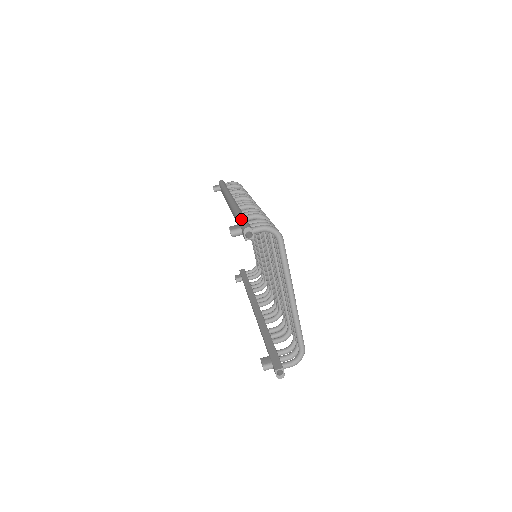
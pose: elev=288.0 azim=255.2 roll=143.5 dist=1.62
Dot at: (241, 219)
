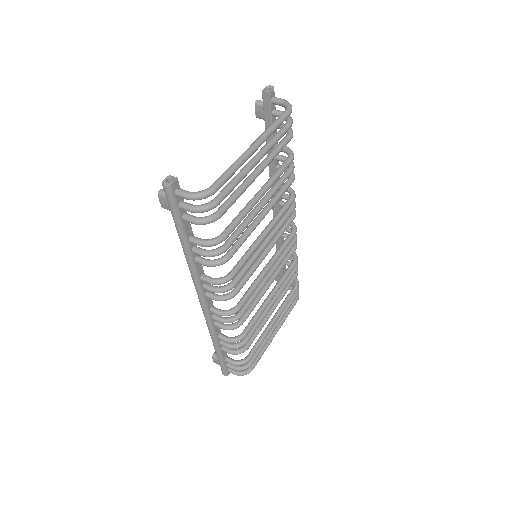
Dot at: occluded
